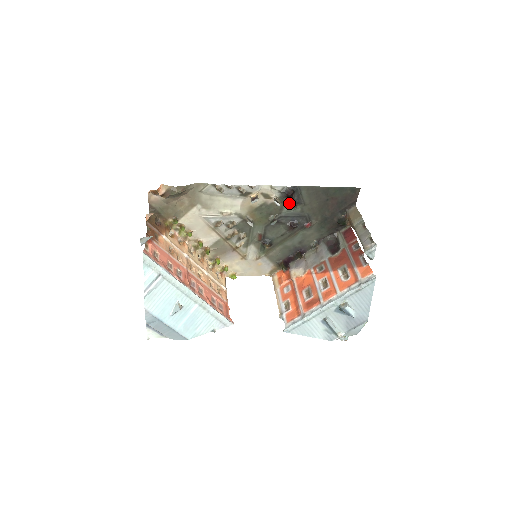
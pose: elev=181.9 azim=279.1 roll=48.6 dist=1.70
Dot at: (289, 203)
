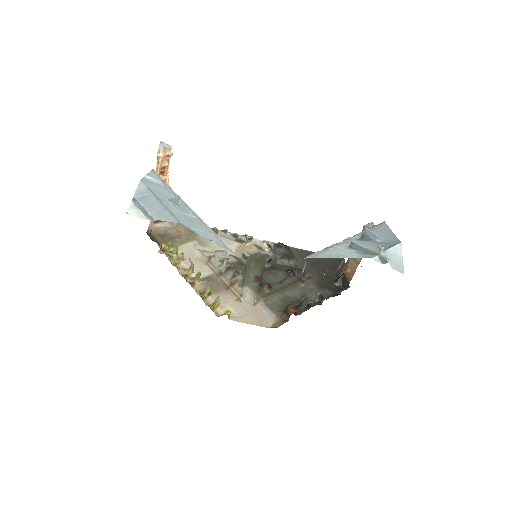
Dot at: (282, 256)
